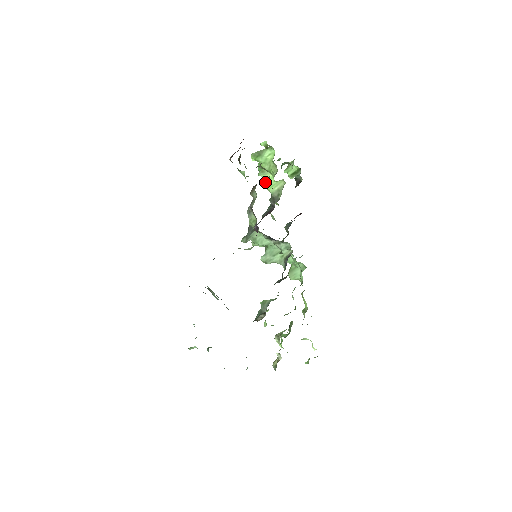
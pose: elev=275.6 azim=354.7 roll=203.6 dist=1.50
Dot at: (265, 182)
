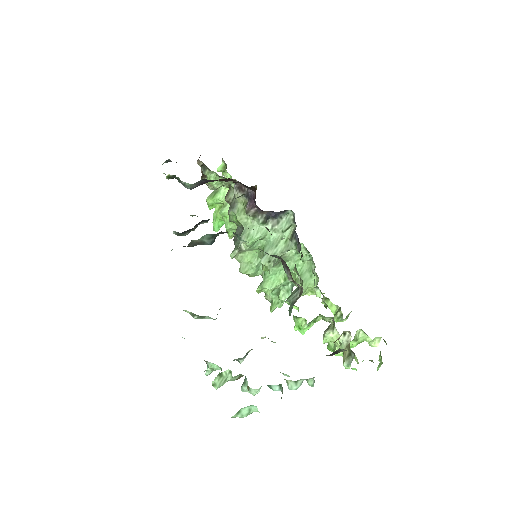
Dot at: occluded
